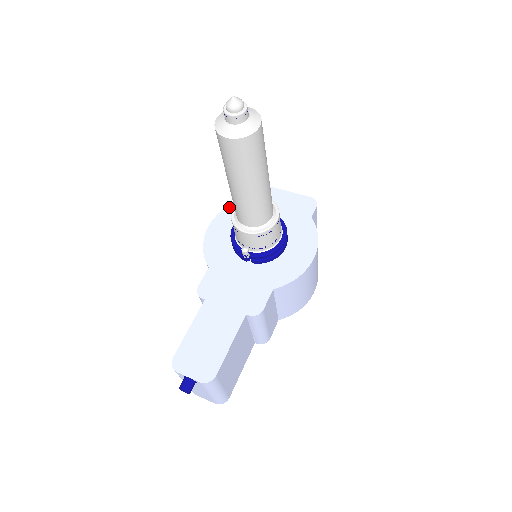
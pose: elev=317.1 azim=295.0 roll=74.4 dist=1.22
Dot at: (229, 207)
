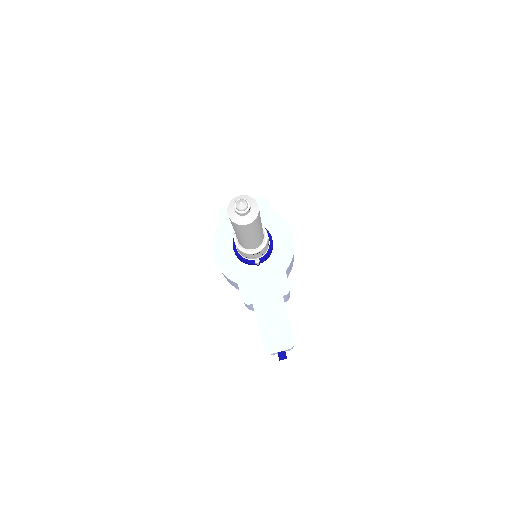
Dot at: (215, 236)
